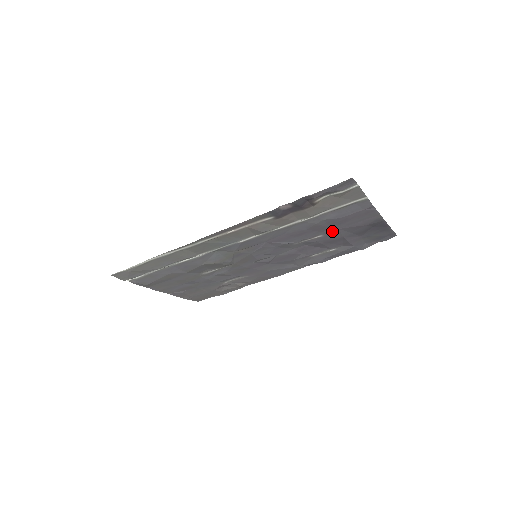
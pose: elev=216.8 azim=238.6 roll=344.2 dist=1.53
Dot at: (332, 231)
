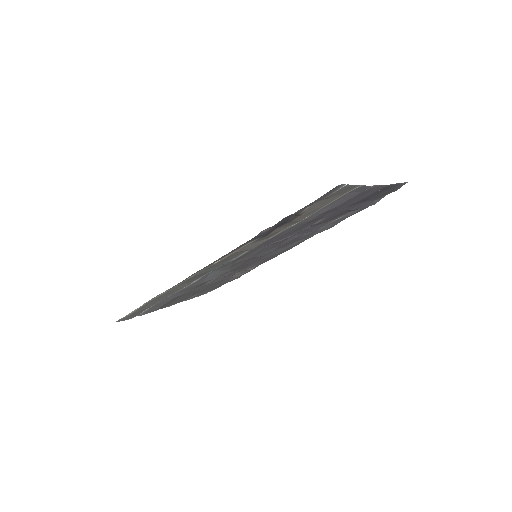
Dot at: (331, 214)
